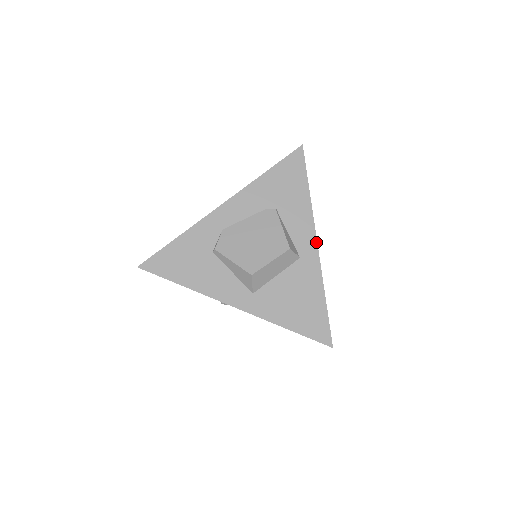
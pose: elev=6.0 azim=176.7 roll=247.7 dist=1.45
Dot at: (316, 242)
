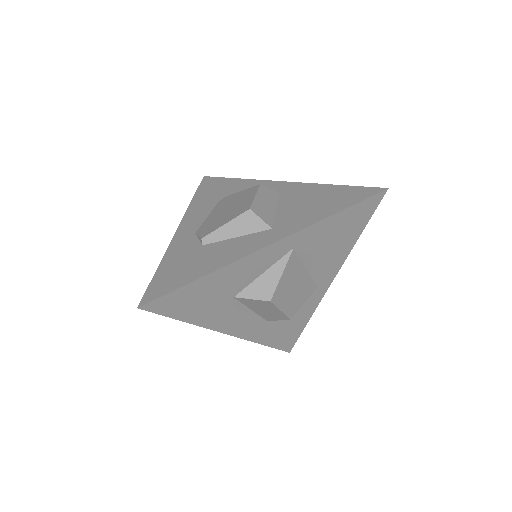
Dot at: (279, 182)
